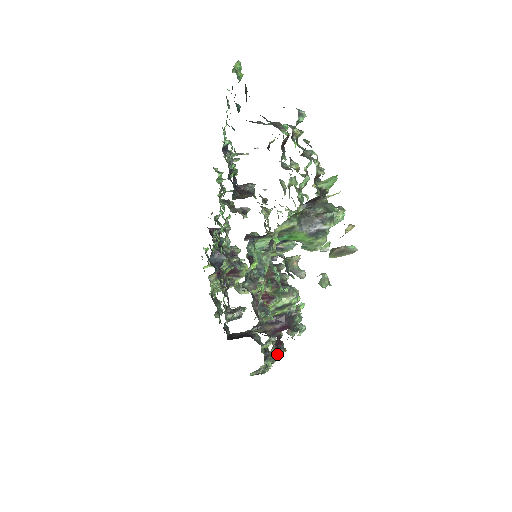
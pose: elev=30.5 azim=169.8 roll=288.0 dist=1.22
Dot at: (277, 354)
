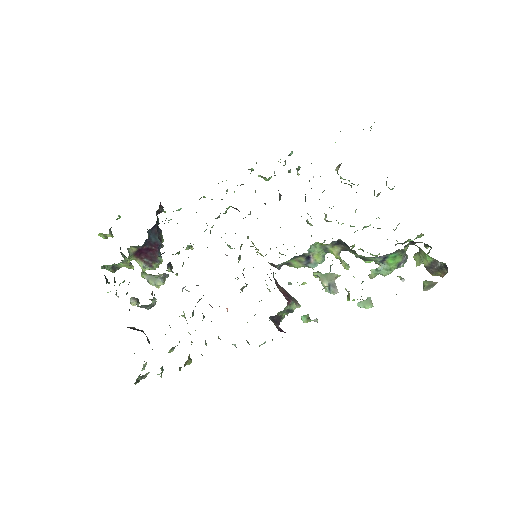
Dot at: (188, 363)
